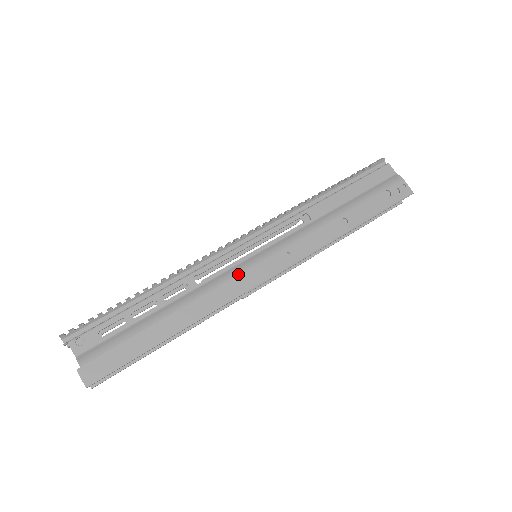
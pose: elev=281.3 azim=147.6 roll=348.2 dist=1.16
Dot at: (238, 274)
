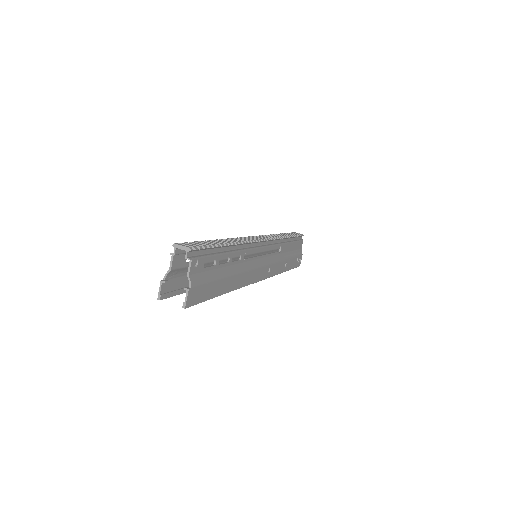
Dot at: (257, 268)
